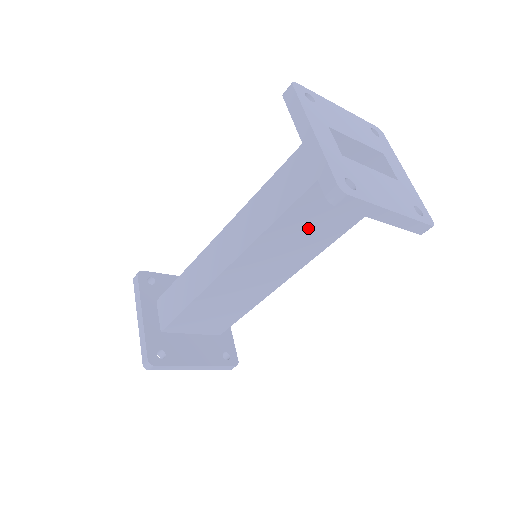
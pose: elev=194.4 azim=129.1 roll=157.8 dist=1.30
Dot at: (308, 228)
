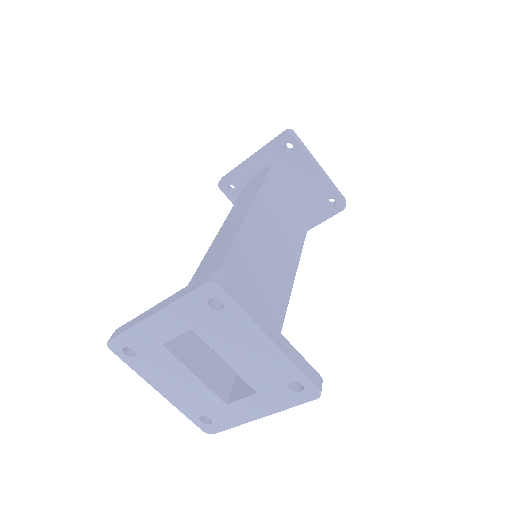
Dot at: (282, 210)
